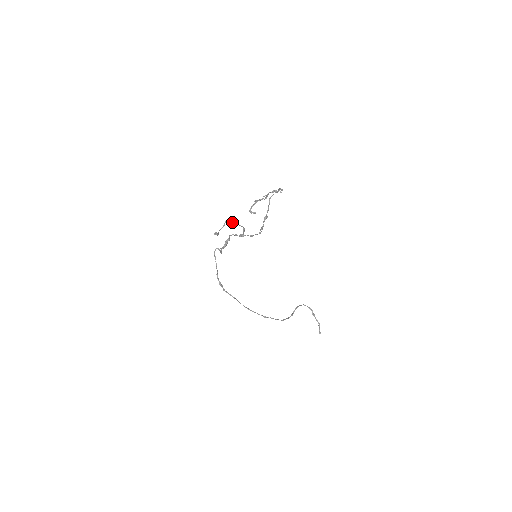
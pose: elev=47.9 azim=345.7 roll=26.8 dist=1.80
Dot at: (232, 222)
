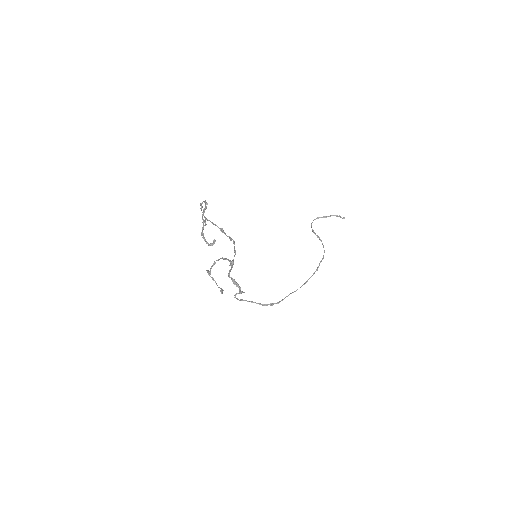
Dot at: (211, 268)
